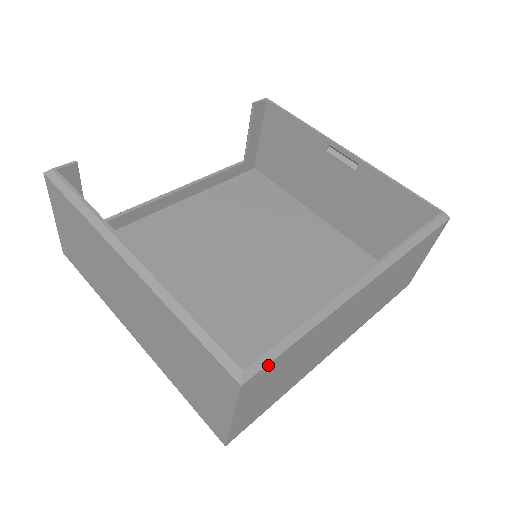
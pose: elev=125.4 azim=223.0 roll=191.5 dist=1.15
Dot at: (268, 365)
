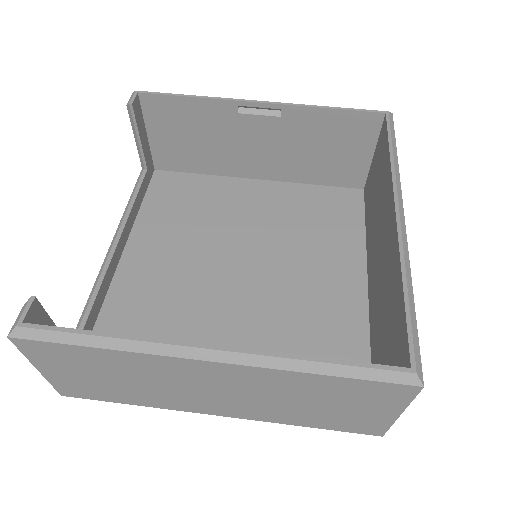
Dot at: (418, 350)
